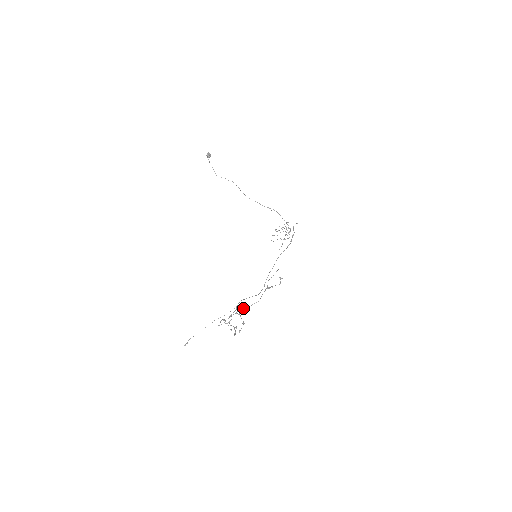
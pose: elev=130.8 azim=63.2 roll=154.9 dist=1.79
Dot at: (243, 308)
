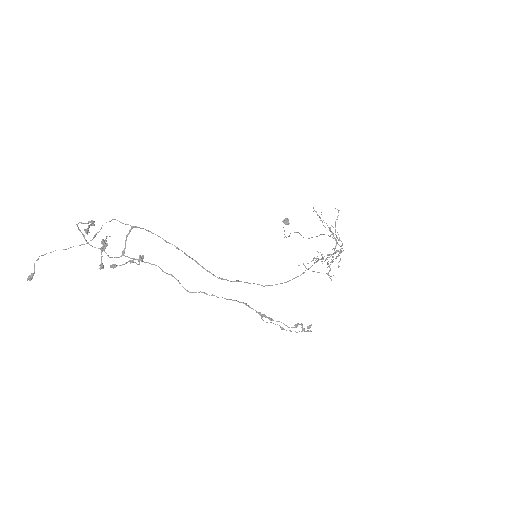
Dot at: (165, 272)
